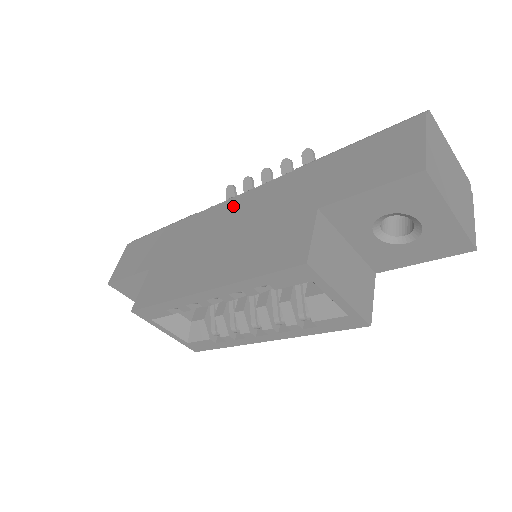
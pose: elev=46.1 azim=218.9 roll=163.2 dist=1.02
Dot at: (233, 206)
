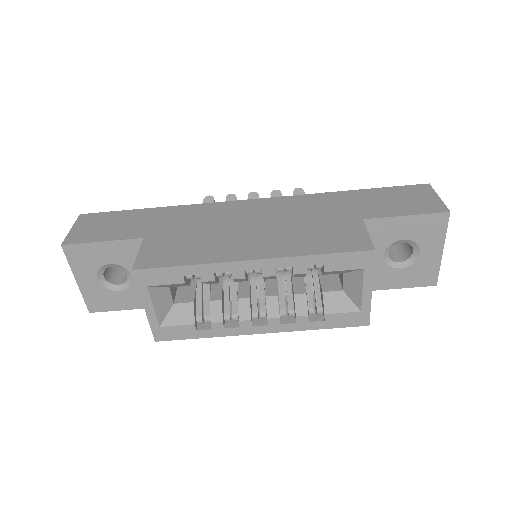
Dot at: (253, 205)
